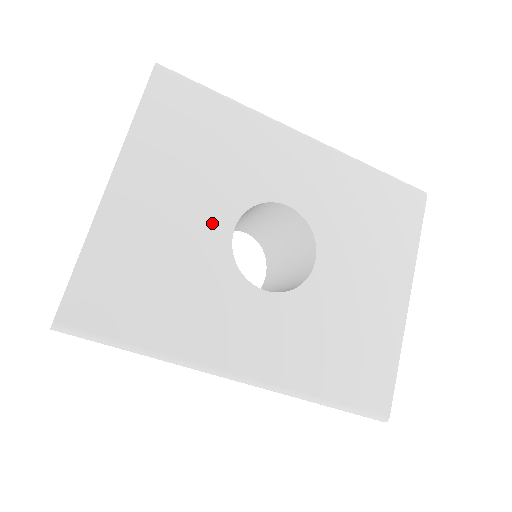
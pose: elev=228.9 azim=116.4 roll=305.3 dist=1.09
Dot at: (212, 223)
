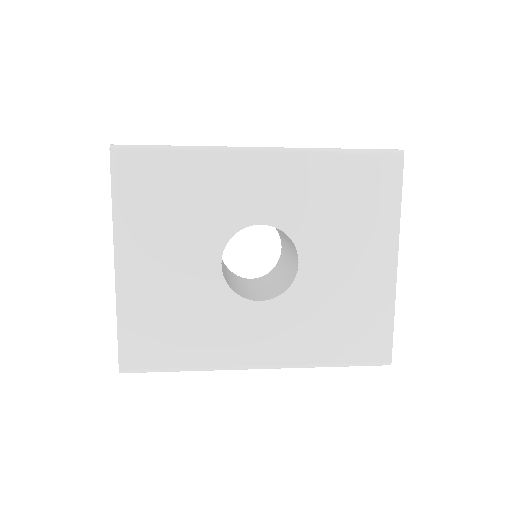
Dot at: (202, 265)
